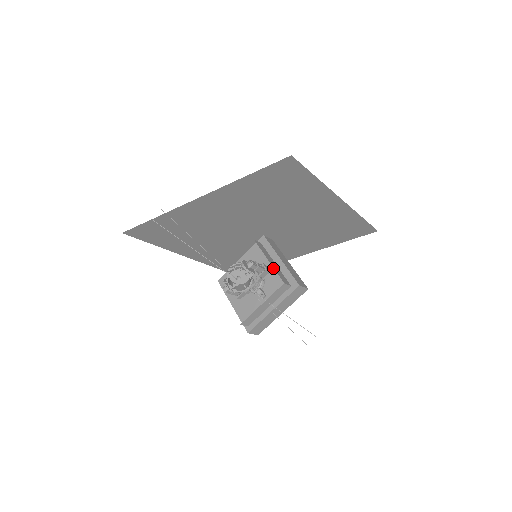
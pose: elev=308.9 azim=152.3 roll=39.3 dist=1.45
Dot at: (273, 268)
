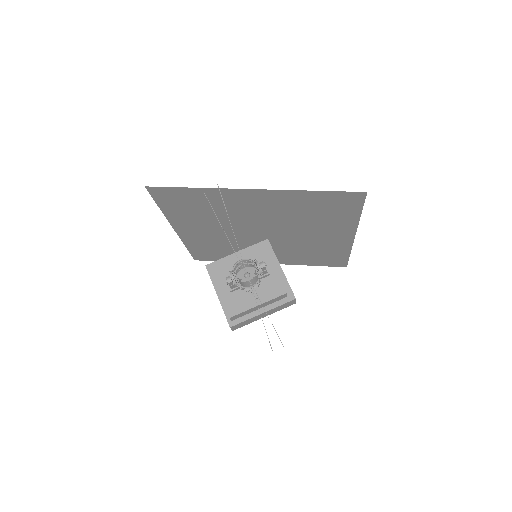
Dot at: (272, 274)
